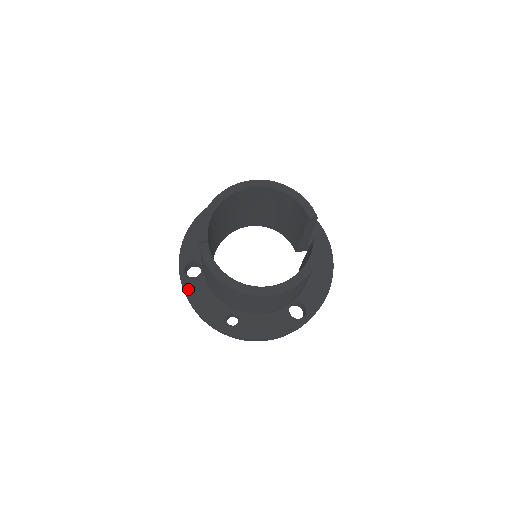
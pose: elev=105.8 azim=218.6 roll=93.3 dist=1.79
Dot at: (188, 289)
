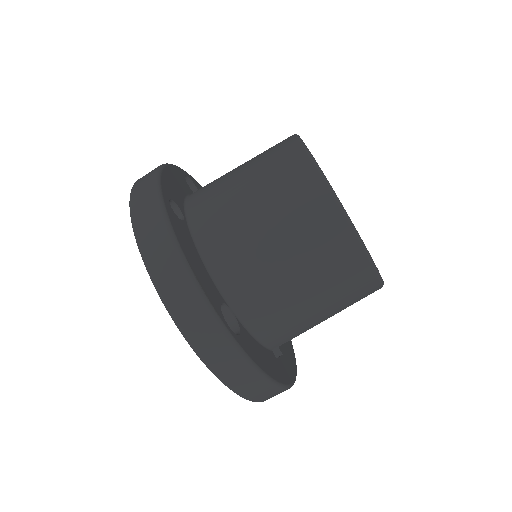
Dot at: (175, 168)
